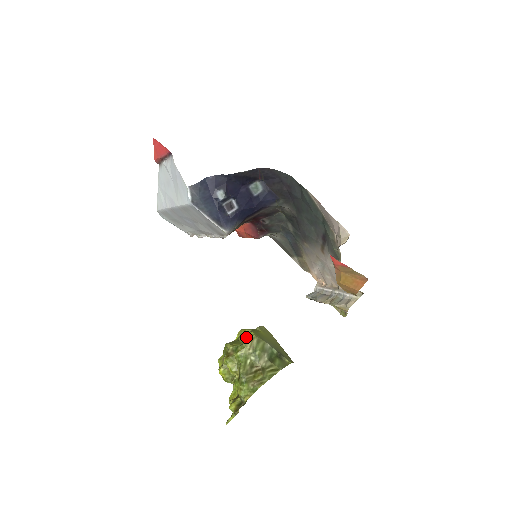
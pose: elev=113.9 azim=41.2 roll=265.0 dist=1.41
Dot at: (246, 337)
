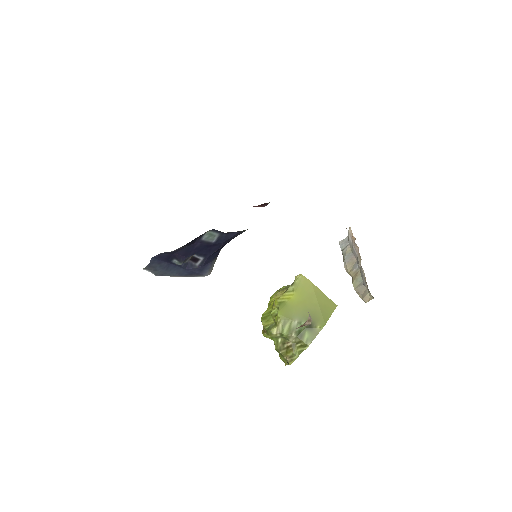
Dot at: (277, 311)
